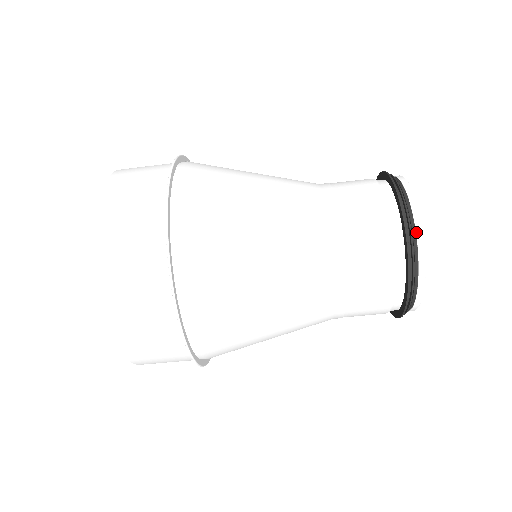
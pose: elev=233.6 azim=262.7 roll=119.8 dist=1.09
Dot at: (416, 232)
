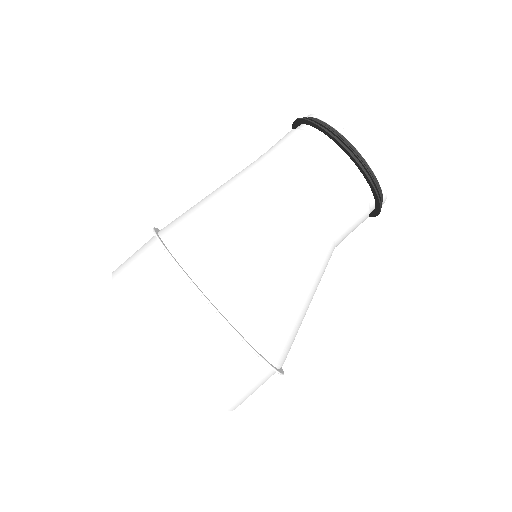
Dot at: (318, 118)
